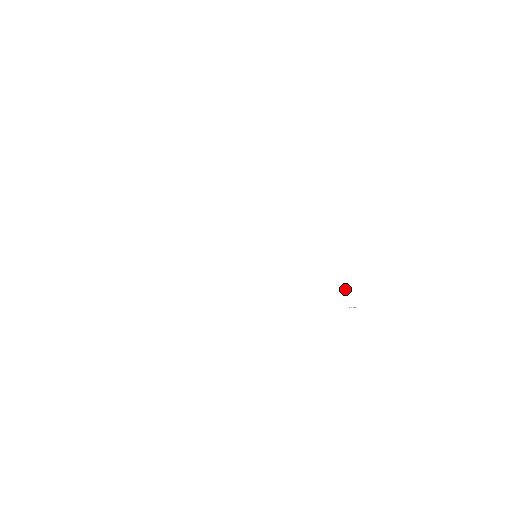
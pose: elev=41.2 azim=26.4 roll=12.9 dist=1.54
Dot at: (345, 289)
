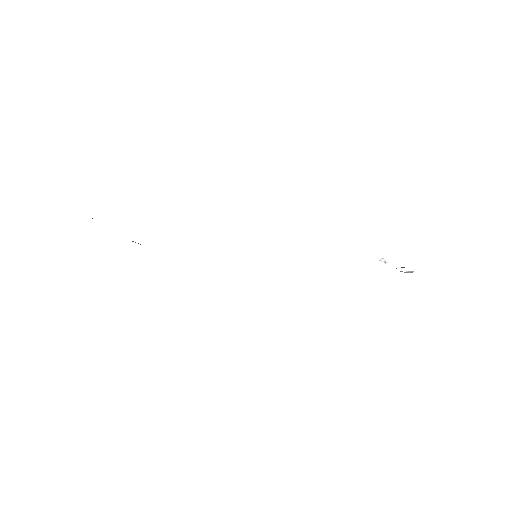
Dot at: (385, 261)
